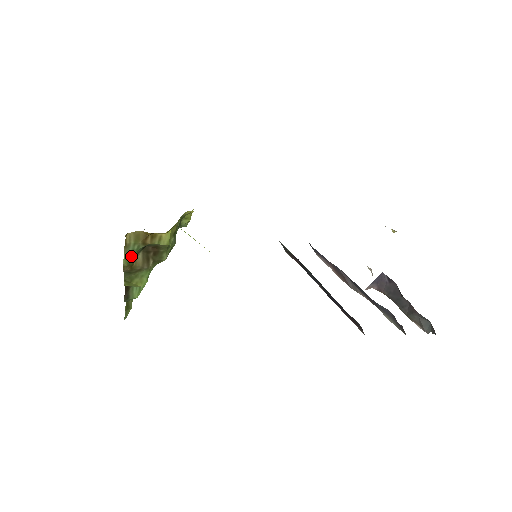
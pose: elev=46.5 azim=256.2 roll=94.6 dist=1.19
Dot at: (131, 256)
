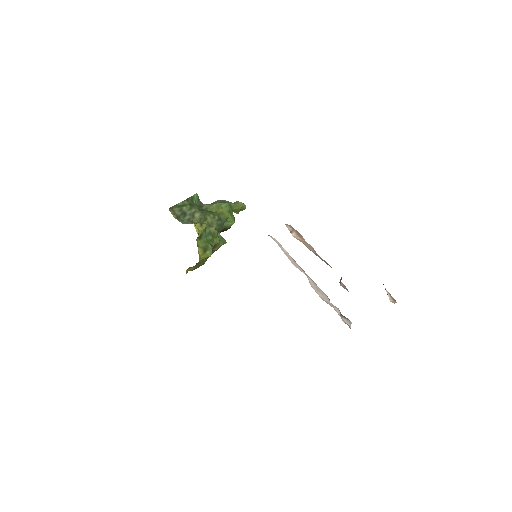
Dot at: (201, 264)
